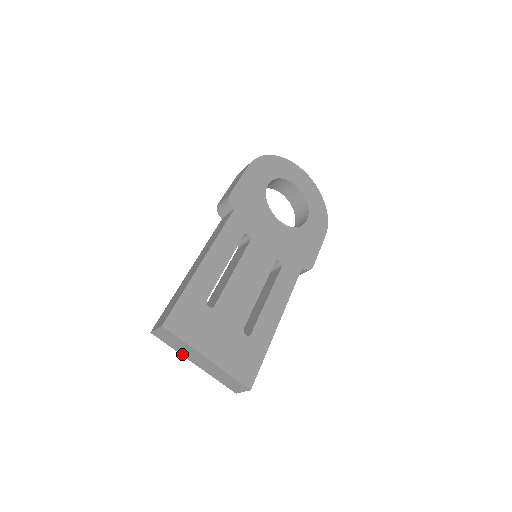
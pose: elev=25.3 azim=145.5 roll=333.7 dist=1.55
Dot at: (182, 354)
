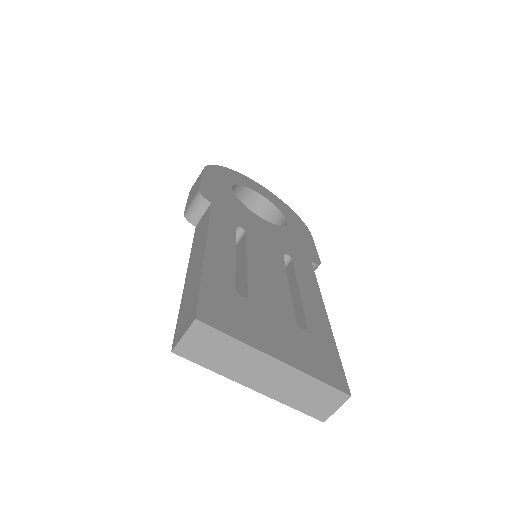
Dot at: (230, 376)
